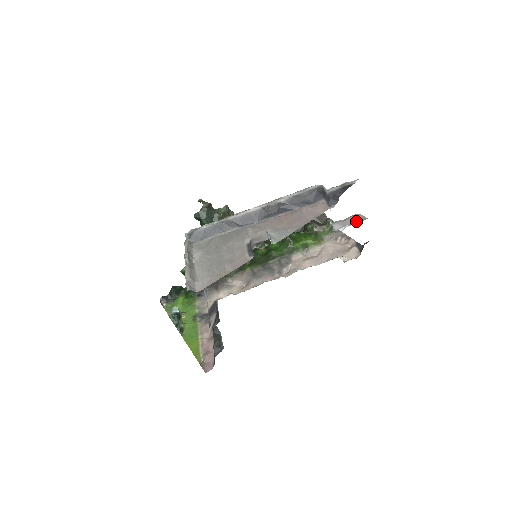
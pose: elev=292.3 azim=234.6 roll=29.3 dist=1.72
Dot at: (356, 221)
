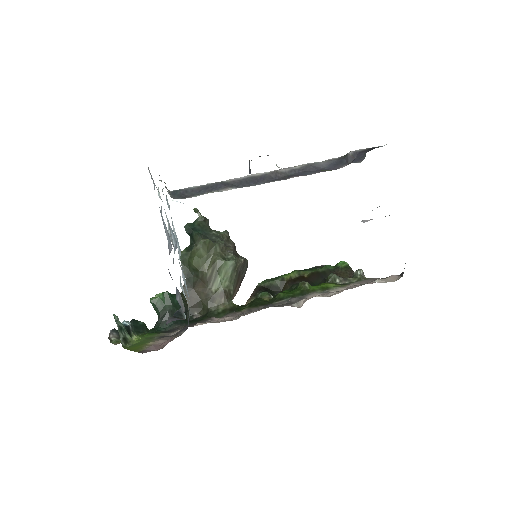
Dot at: occluded
